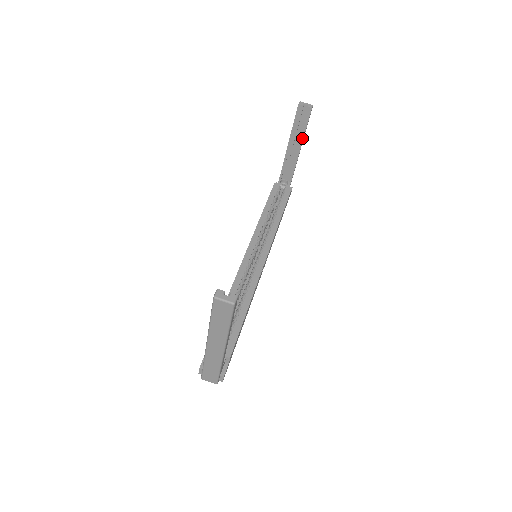
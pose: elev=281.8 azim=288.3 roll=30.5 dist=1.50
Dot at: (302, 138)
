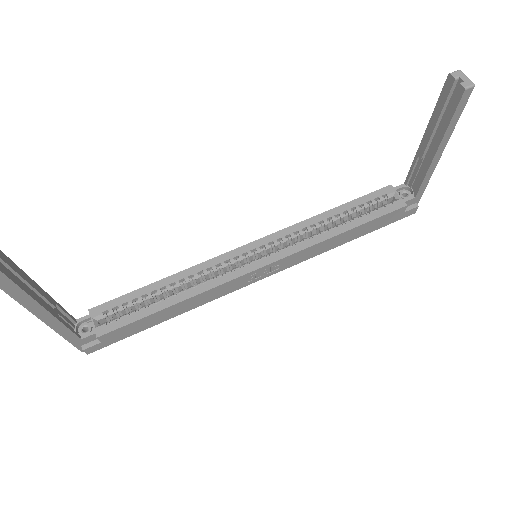
Dot at: (442, 135)
